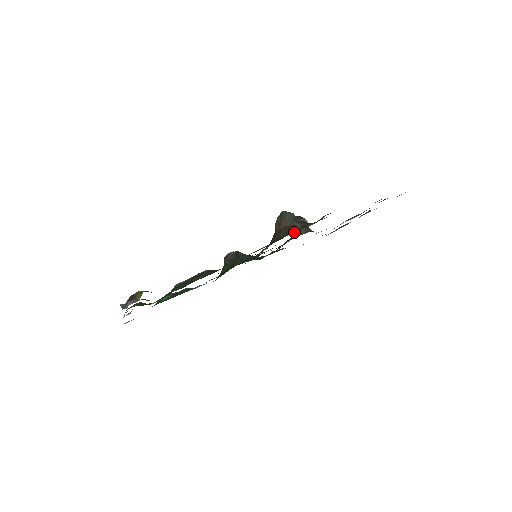
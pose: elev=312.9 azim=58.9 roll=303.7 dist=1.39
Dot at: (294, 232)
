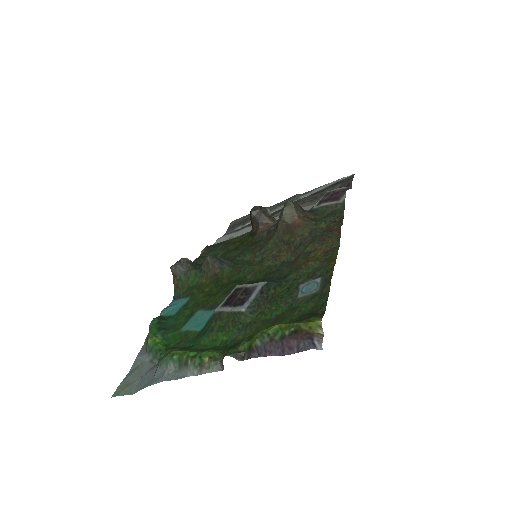
Dot at: (331, 221)
